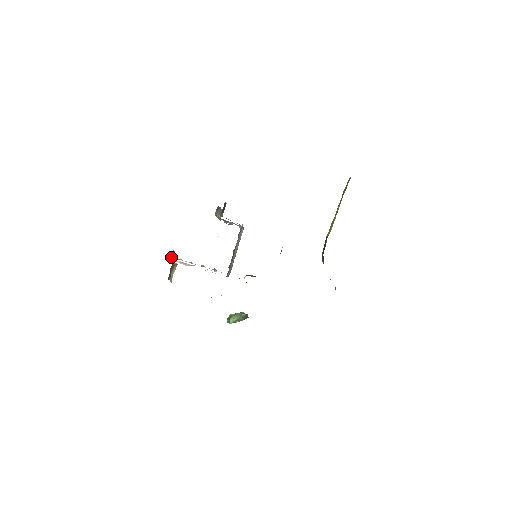
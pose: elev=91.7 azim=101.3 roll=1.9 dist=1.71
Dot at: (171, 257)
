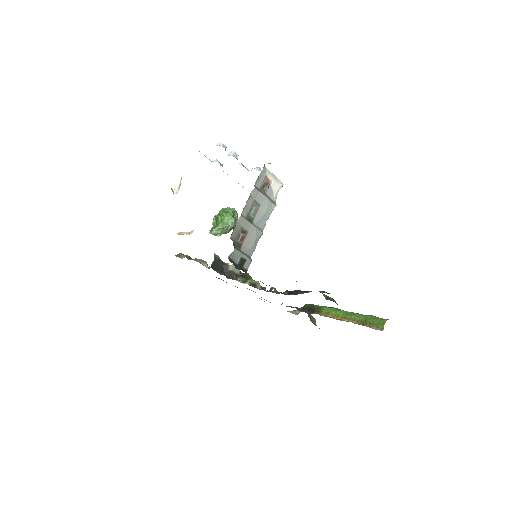
Dot at: occluded
